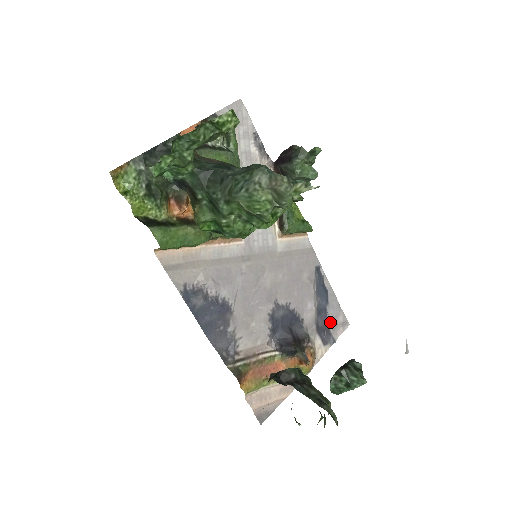
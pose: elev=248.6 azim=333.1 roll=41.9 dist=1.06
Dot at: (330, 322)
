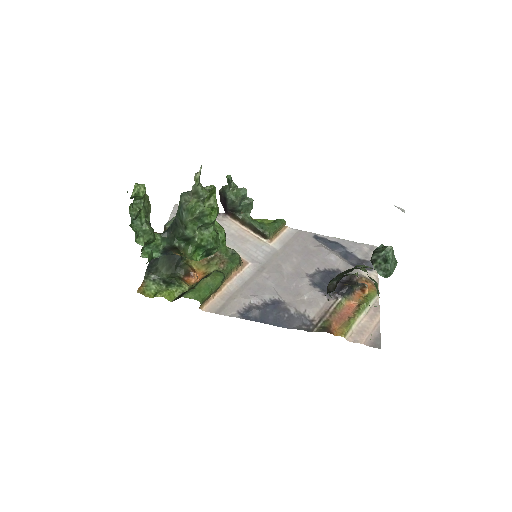
Dot at: (360, 256)
